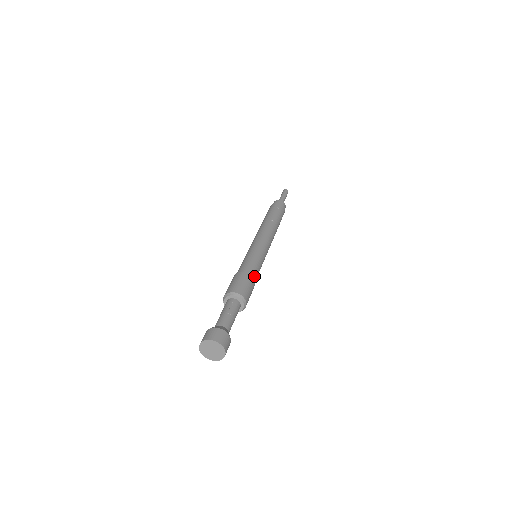
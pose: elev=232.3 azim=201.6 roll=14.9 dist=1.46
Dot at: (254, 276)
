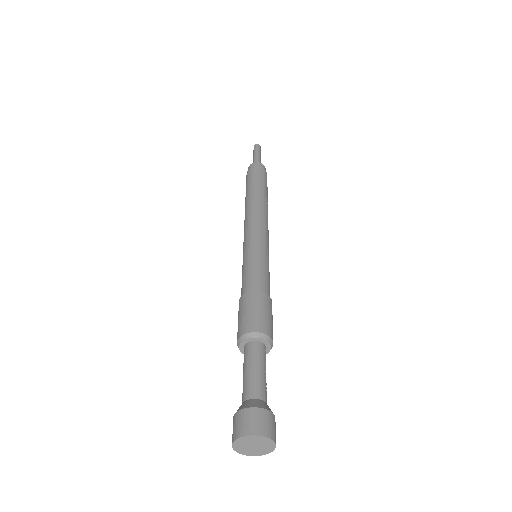
Dot at: occluded
